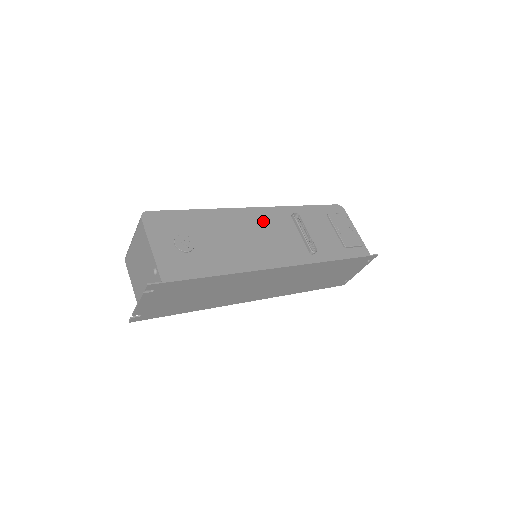
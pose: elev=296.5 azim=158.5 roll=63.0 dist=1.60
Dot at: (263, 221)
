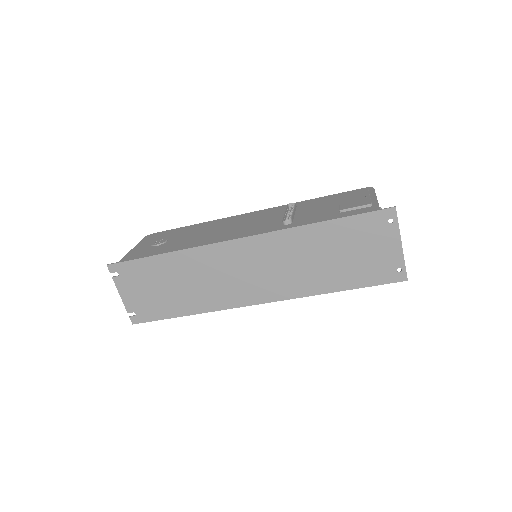
Dot at: (251, 217)
